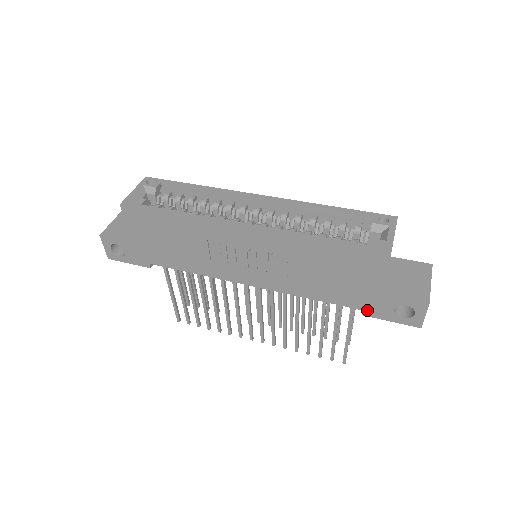
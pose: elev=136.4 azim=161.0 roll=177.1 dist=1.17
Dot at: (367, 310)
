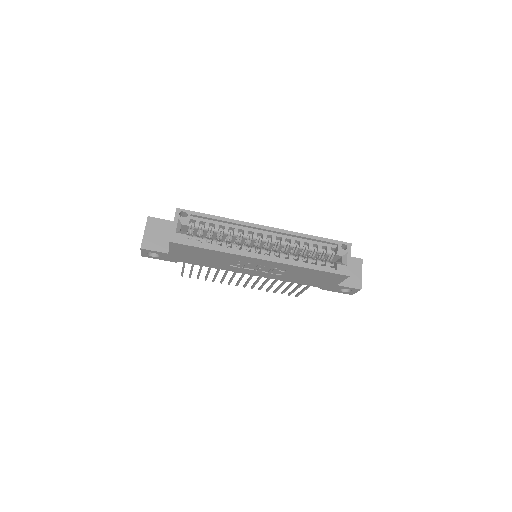
Dot at: (325, 288)
